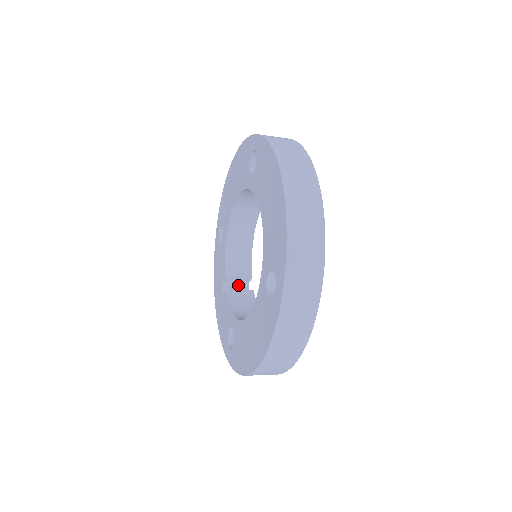
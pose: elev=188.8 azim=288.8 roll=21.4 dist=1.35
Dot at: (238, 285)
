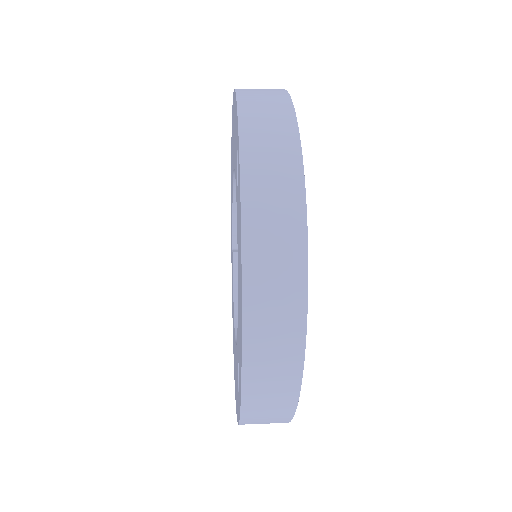
Dot at: occluded
